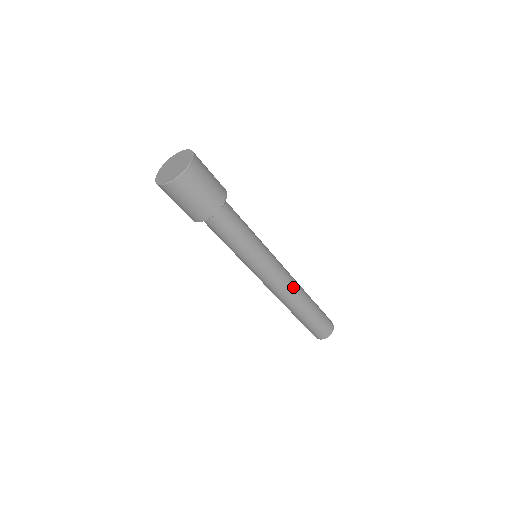
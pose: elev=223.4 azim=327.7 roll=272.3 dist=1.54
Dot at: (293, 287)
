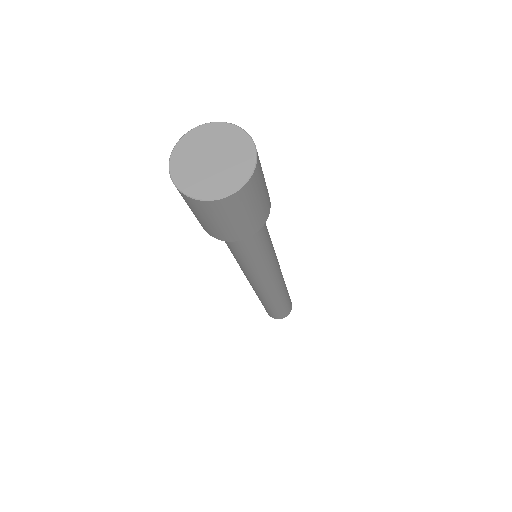
Dot at: (266, 294)
